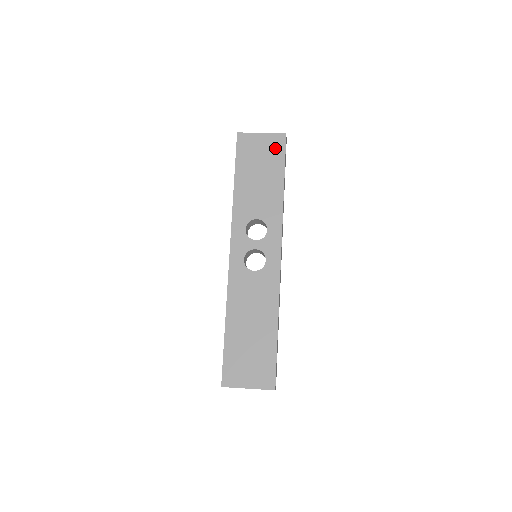
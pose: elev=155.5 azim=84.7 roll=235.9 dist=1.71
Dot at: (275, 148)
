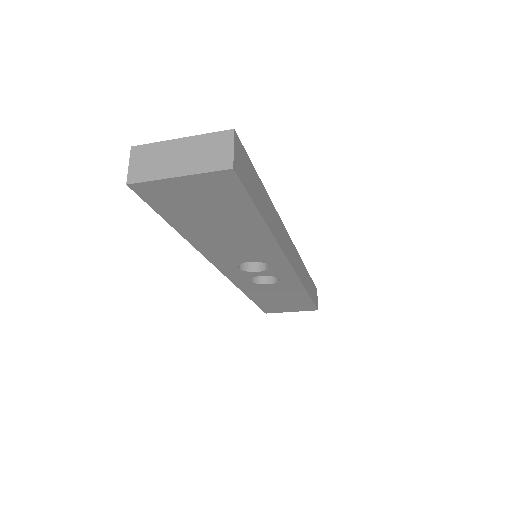
Dot at: occluded
